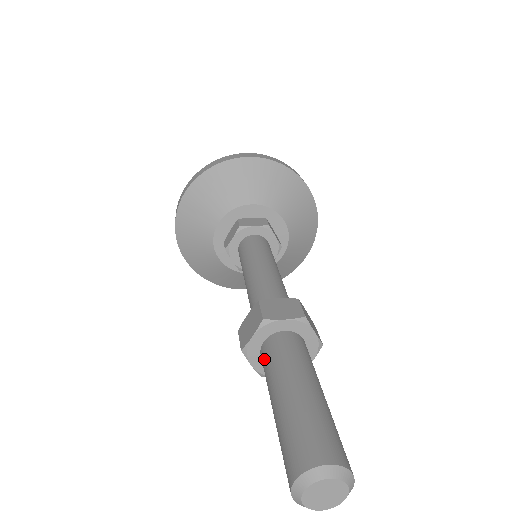
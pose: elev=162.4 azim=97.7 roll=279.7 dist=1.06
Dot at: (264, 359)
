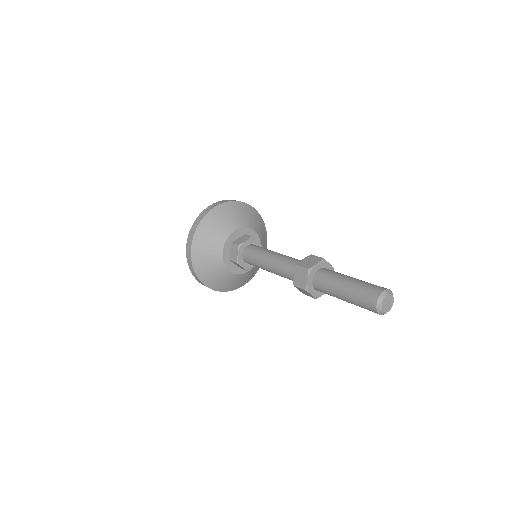
Dot at: (324, 274)
